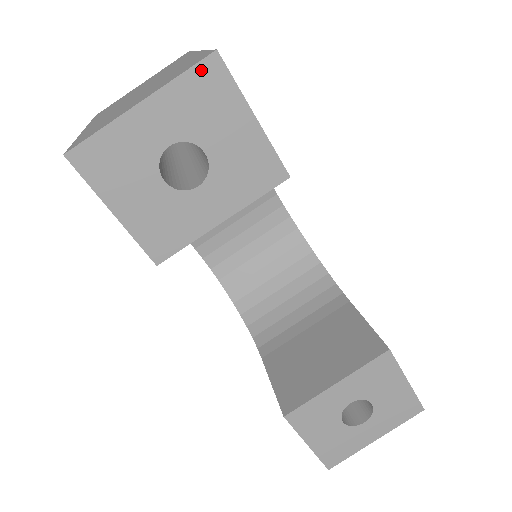
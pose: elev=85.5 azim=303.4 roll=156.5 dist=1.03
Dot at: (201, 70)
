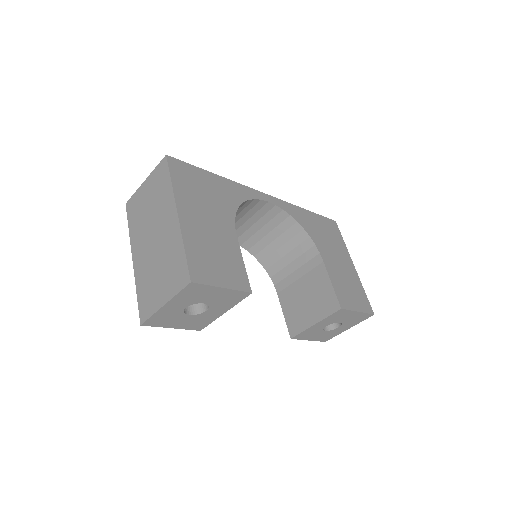
Dot at: (187, 289)
